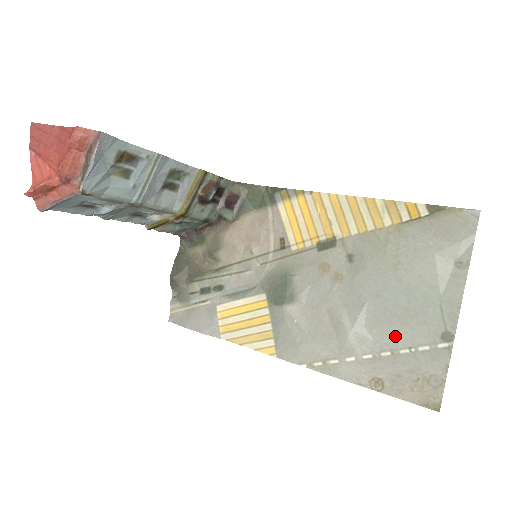
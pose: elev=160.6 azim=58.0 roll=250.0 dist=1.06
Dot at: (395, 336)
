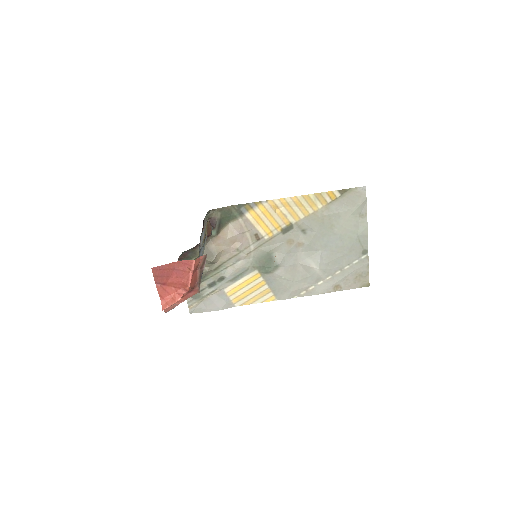
Dot at: (341, 262)
